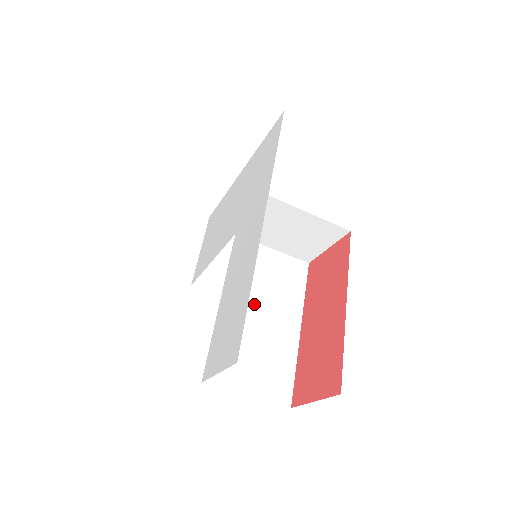
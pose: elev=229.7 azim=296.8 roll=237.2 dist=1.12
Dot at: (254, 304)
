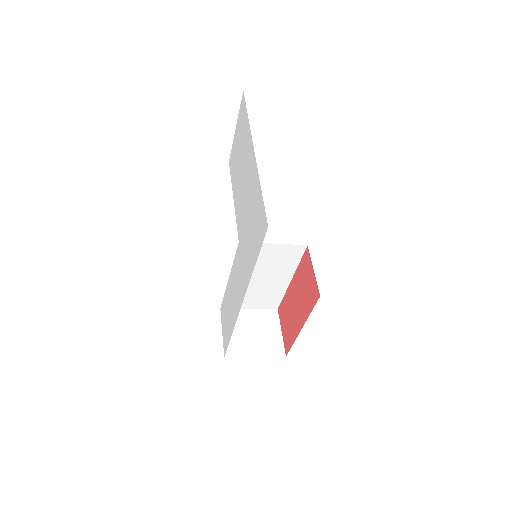
Dot at: (255, 275)
